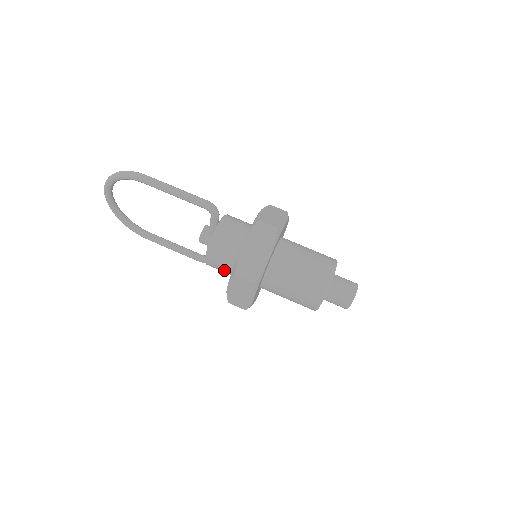
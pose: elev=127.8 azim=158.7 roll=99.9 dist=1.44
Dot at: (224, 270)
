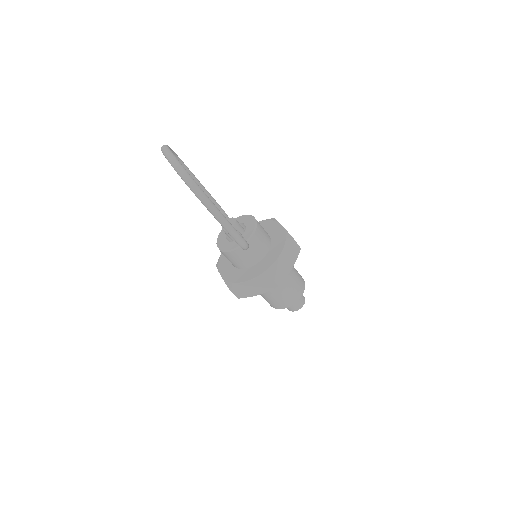
Dot at: occluded
